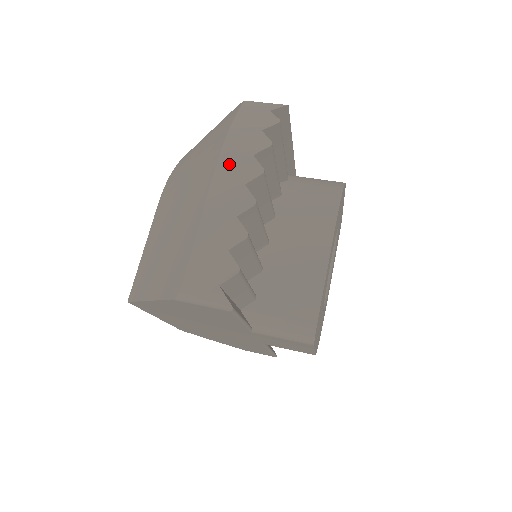
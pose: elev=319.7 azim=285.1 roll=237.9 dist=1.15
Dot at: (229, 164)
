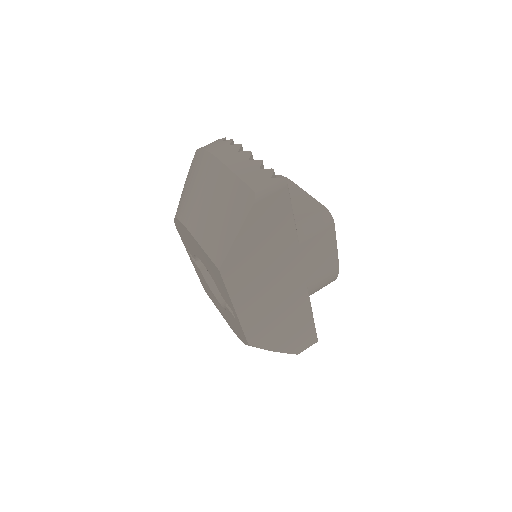
Dot at: (222, 153)
